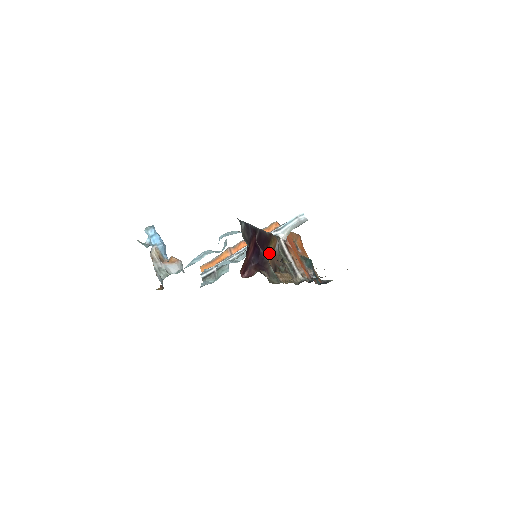
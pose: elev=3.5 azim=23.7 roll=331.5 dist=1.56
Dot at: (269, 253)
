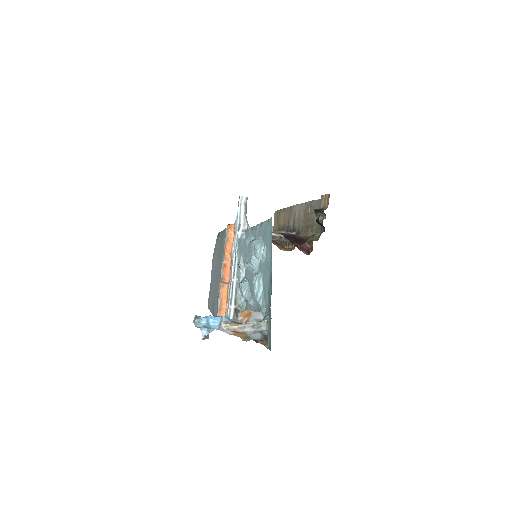
Dot at: occluded
